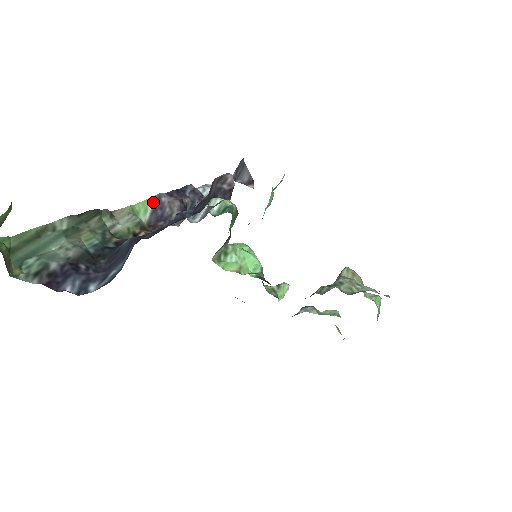
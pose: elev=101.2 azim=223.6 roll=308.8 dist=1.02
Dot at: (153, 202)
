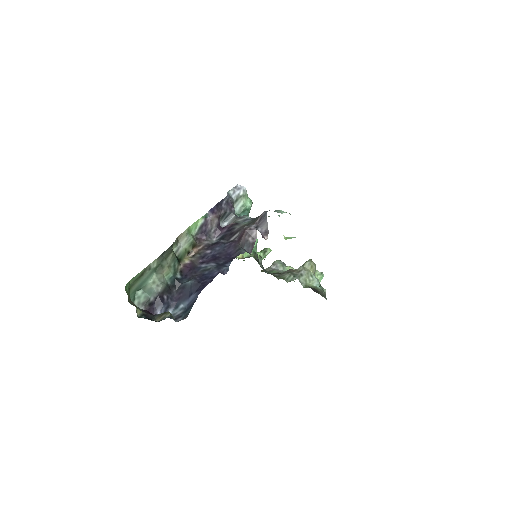
Dot at: (201, 221)
